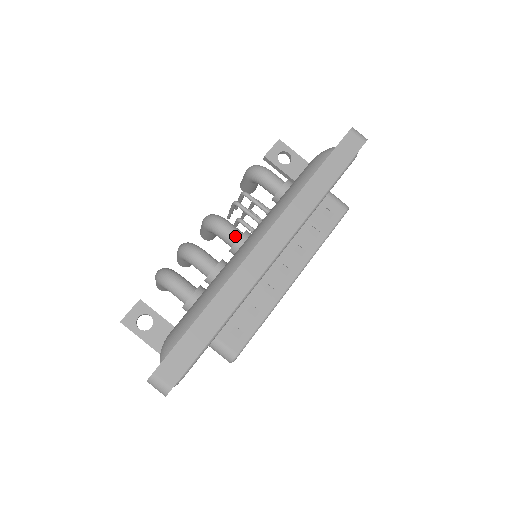
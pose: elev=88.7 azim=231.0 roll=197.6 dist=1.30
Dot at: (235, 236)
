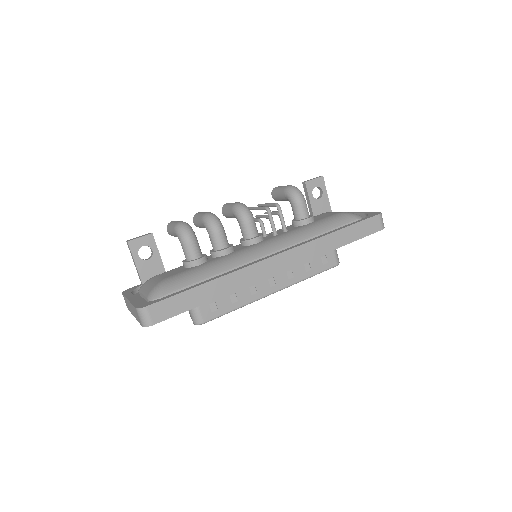
Dot at: (253, 234)
